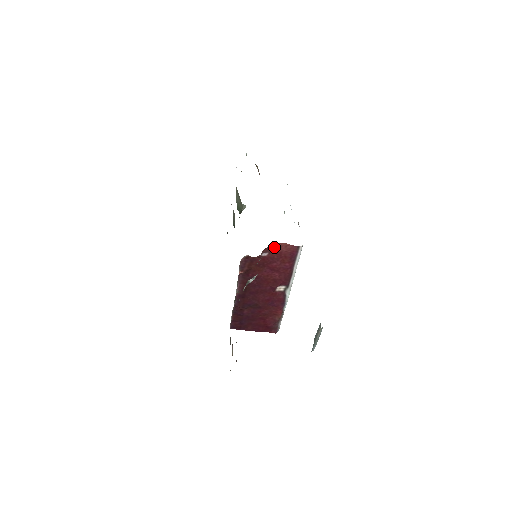
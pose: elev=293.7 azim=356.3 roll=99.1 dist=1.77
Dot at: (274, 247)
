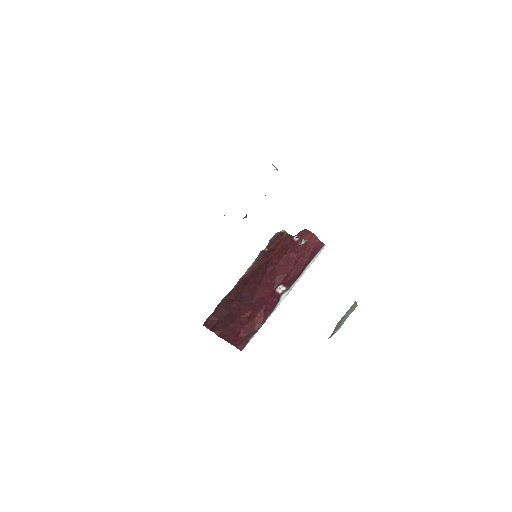
Dot at: (307, 234)
